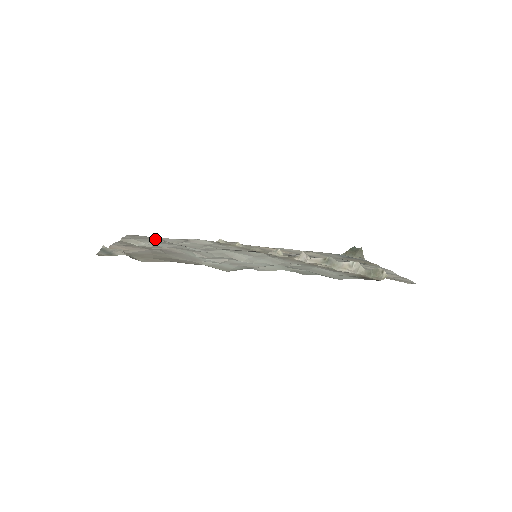
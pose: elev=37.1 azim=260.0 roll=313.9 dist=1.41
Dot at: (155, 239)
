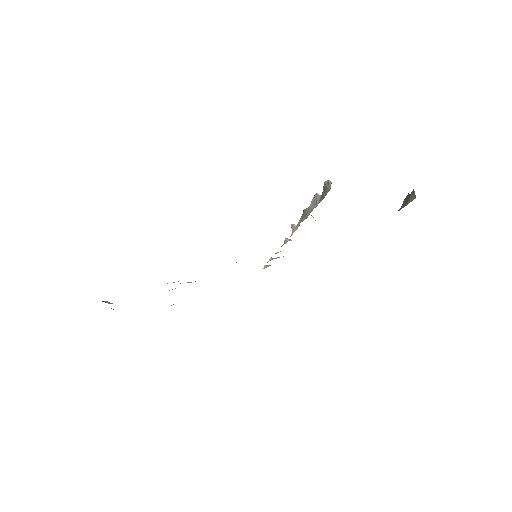
Dot at: occluded
